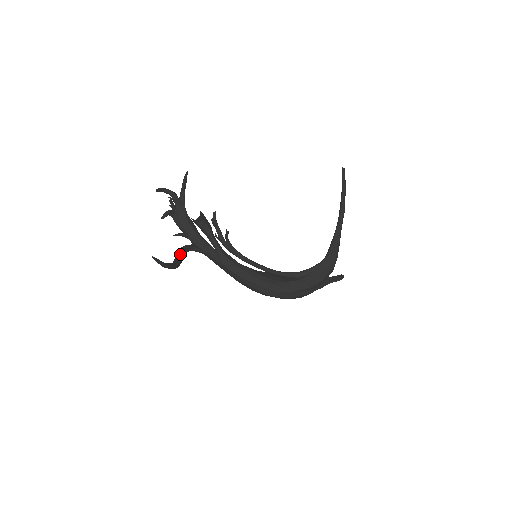
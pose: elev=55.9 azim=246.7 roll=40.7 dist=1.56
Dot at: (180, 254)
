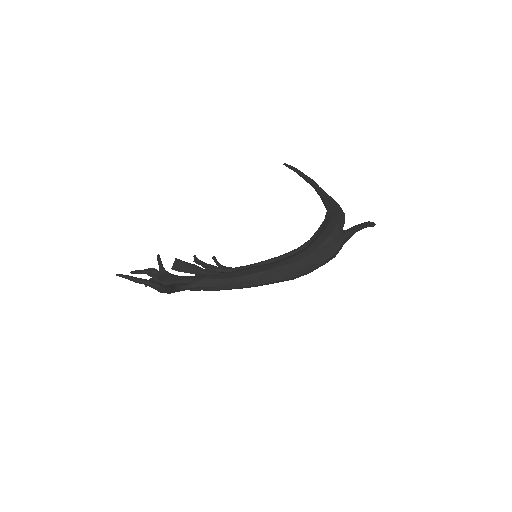
Dot at: occluded
